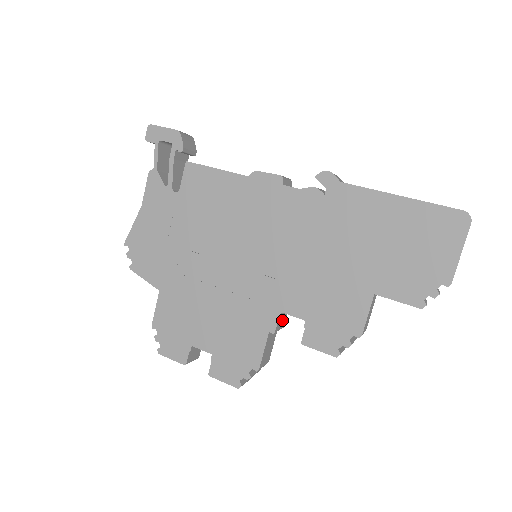
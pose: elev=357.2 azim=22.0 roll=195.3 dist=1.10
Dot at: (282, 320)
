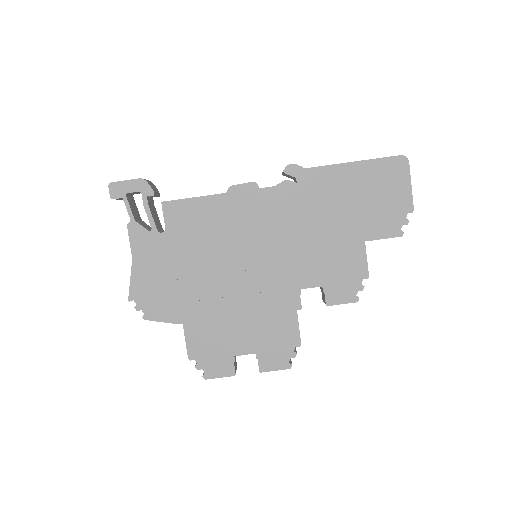
Dot at: occluded
